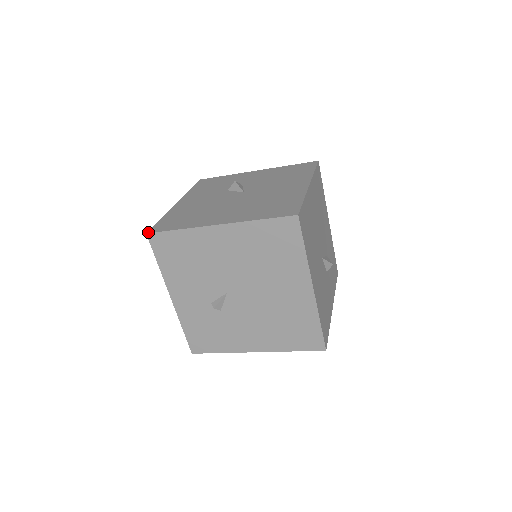
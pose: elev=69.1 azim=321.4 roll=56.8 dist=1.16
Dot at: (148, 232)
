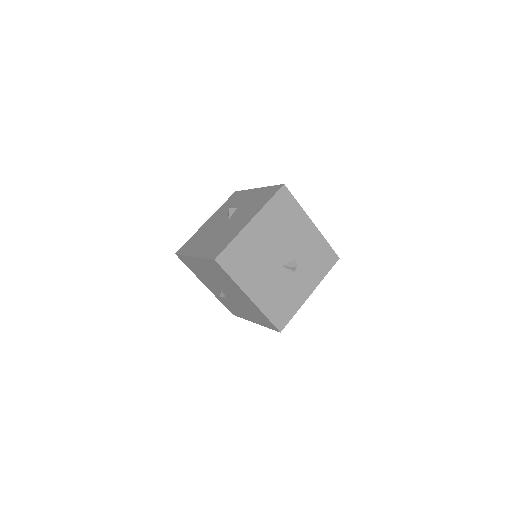
Dot at: (176, 253)
